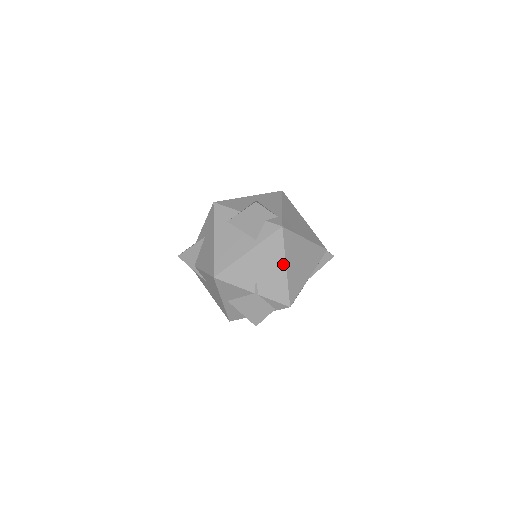
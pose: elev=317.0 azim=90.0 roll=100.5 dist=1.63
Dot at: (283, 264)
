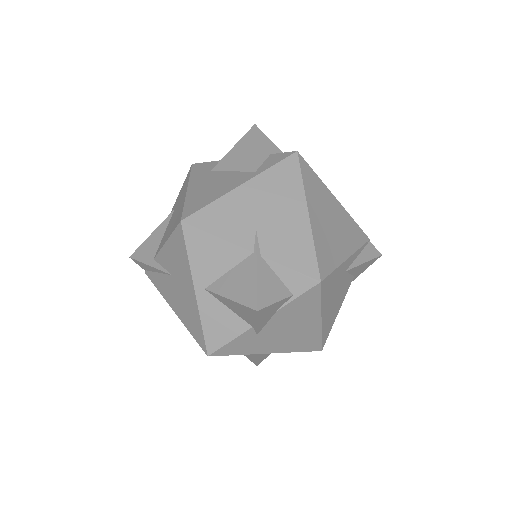
Dot at: (302, 206)
